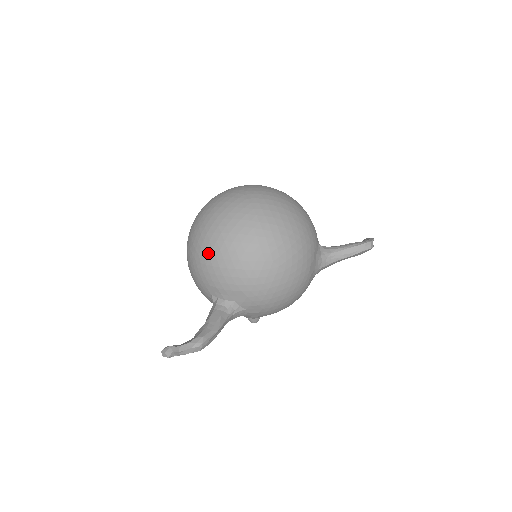
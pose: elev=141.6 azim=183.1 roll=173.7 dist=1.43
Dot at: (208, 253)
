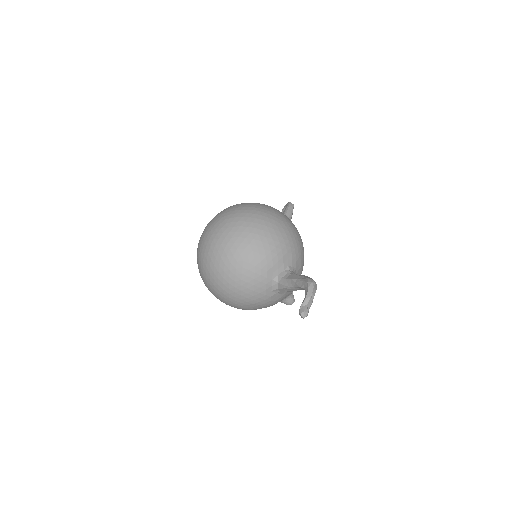
Dot at: (249, 250)
